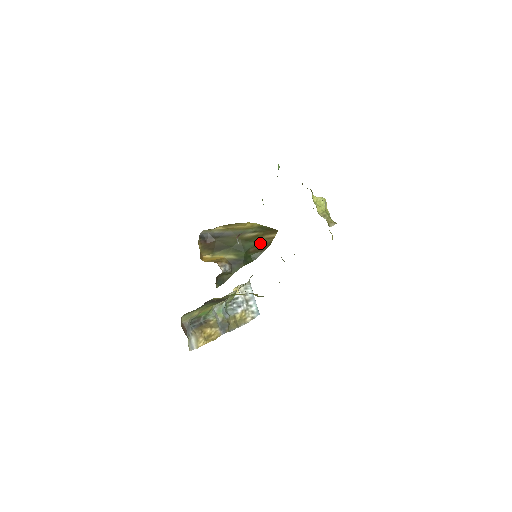
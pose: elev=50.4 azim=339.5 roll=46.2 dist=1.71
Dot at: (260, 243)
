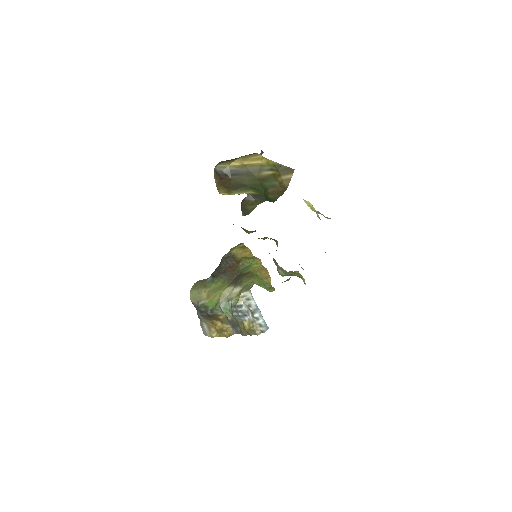
Dot at: (278, 184)
